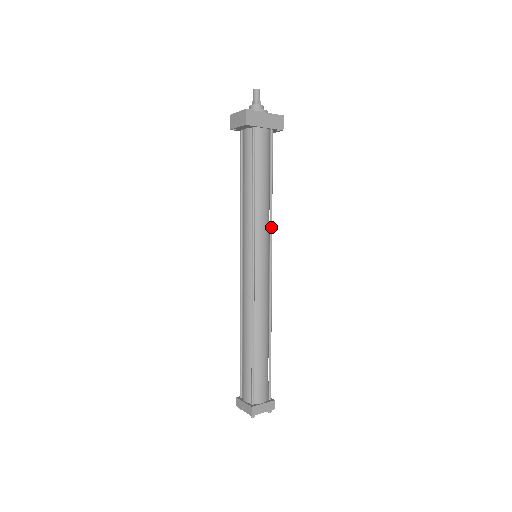
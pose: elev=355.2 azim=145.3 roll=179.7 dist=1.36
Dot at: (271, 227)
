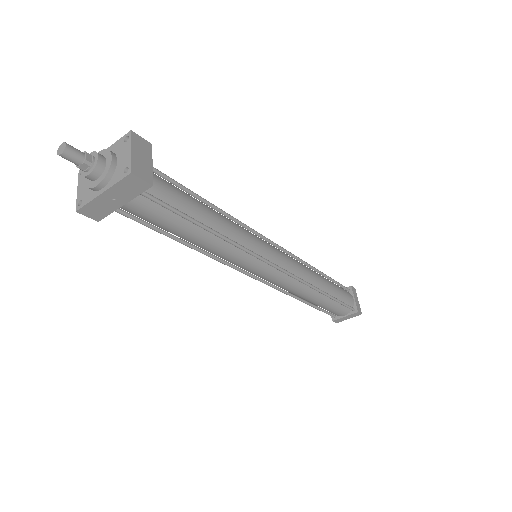
Dot at: (245, 251)
